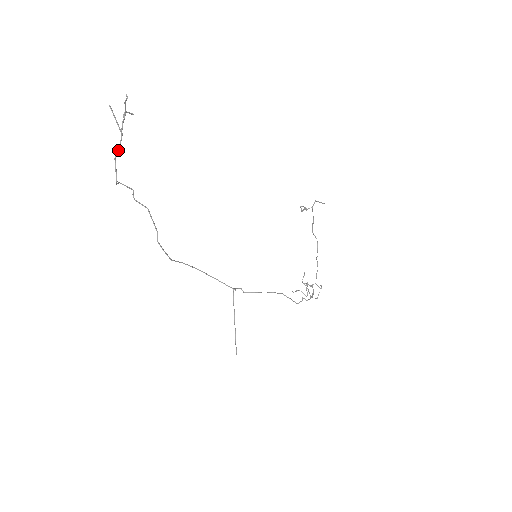
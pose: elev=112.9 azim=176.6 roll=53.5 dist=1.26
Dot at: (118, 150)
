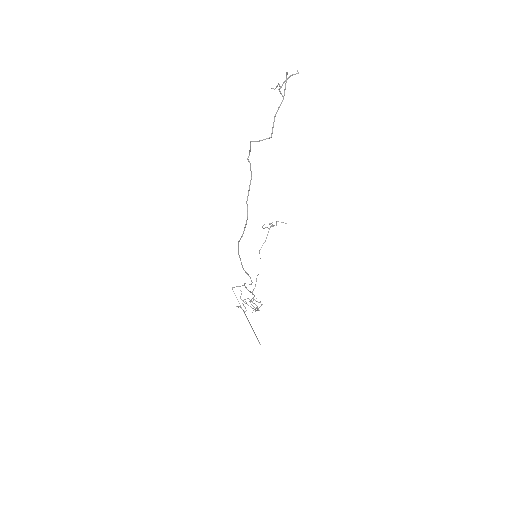
Dot at: occluded
